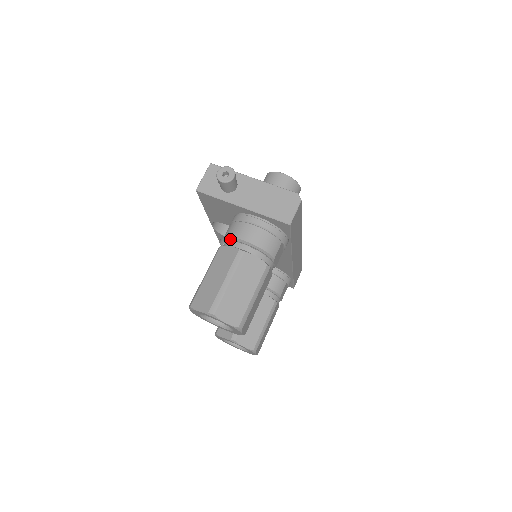
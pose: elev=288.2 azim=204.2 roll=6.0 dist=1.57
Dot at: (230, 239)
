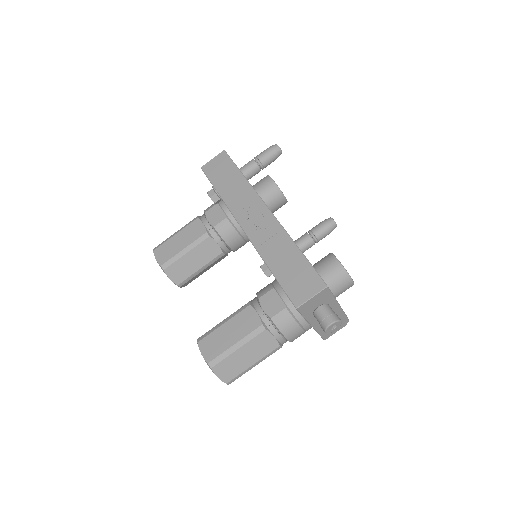
Dot at: (278, 330)
